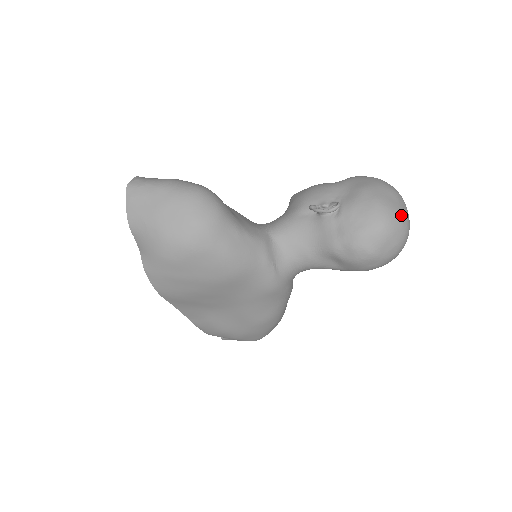
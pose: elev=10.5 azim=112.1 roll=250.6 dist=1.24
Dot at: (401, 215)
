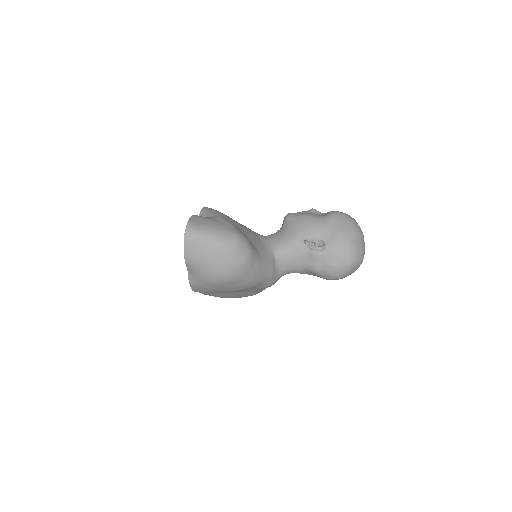
Dot at: (362, 253)
